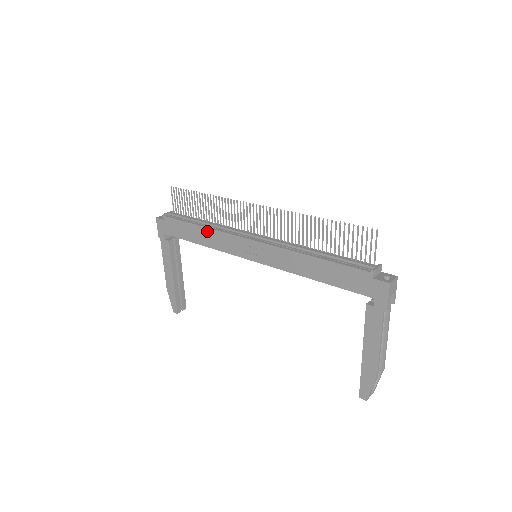
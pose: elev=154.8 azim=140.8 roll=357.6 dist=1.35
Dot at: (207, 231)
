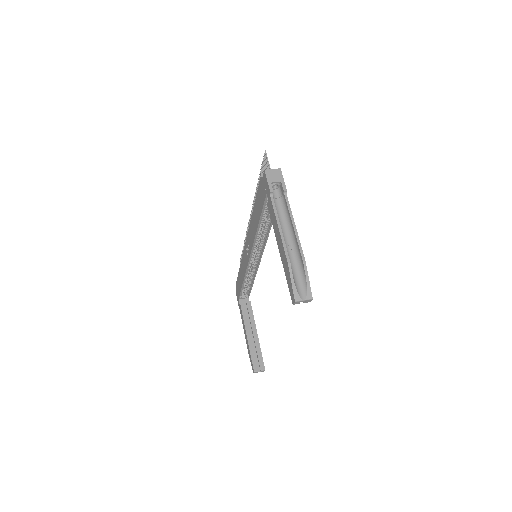
Dot at: (241, 266)
